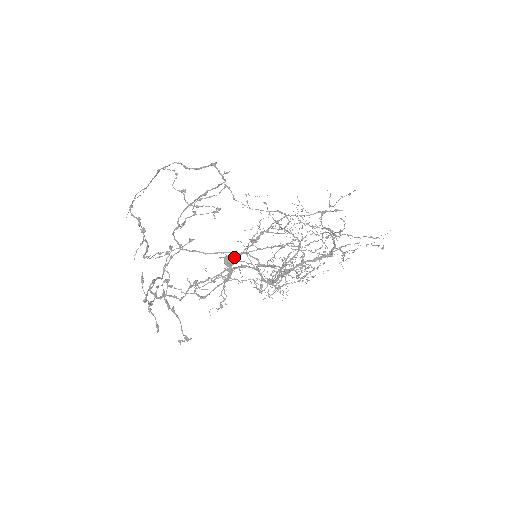
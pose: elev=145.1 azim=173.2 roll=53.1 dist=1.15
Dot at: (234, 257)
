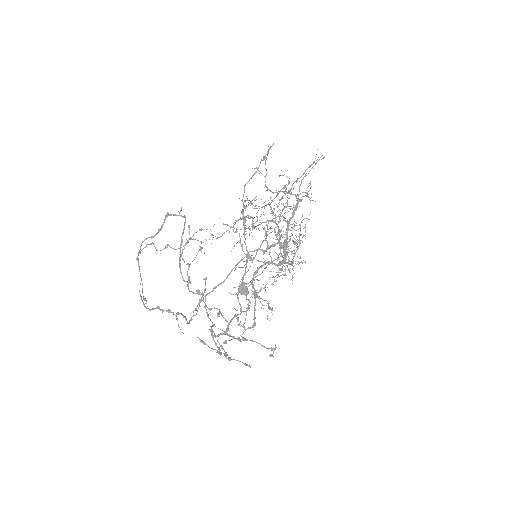
Dot at: (244, 284)
